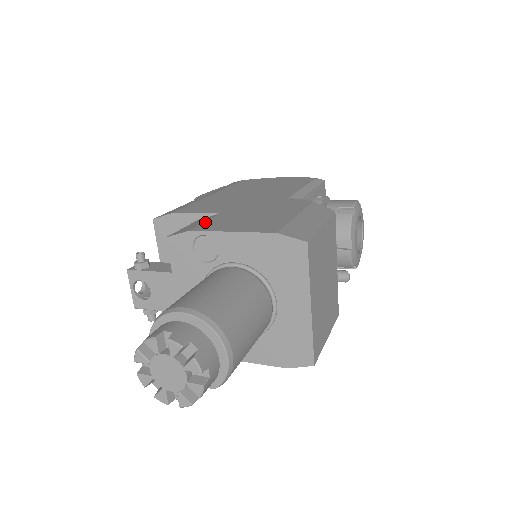
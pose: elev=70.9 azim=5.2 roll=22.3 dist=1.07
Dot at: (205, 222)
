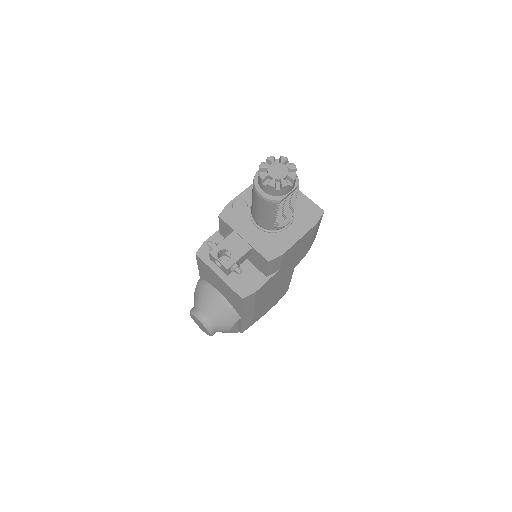
Dot at: occluded
